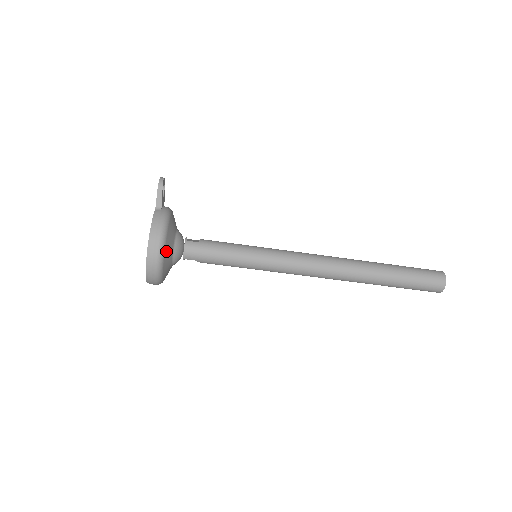
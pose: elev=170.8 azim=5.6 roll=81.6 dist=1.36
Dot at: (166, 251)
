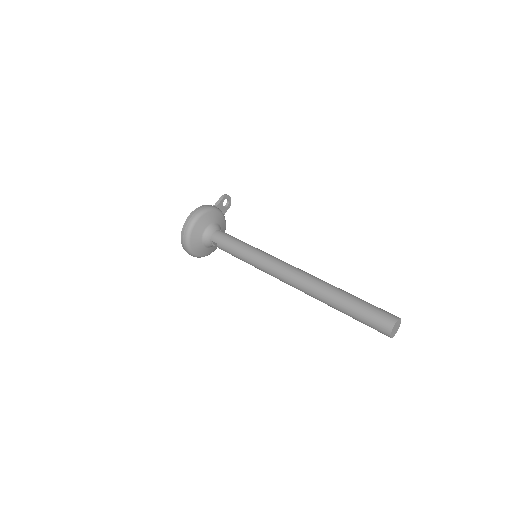
Dot at: (200, 221)
